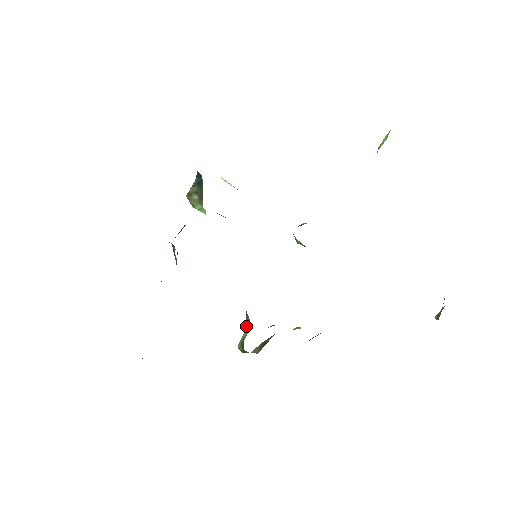
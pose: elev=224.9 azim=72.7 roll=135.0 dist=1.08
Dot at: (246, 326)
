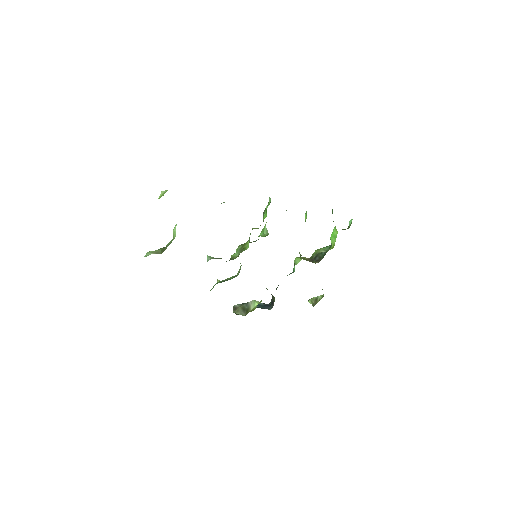
Dot at: occluded
